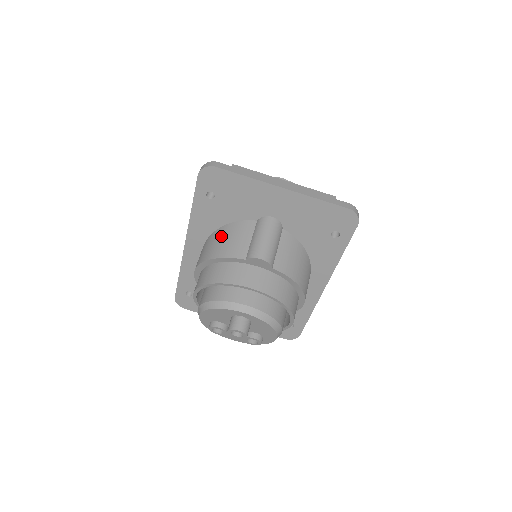
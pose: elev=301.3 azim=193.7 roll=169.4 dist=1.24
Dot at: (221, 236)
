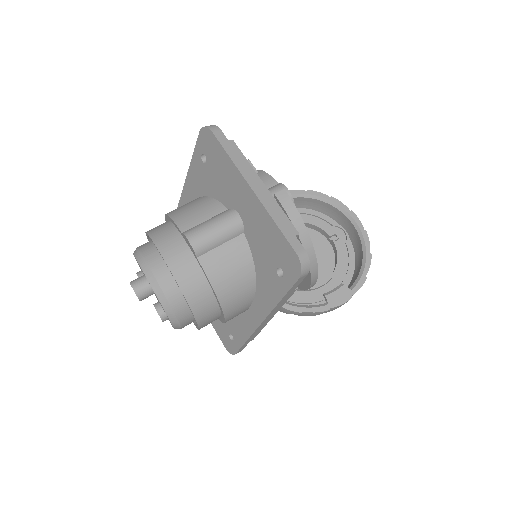
Dot at: (194, 202)
